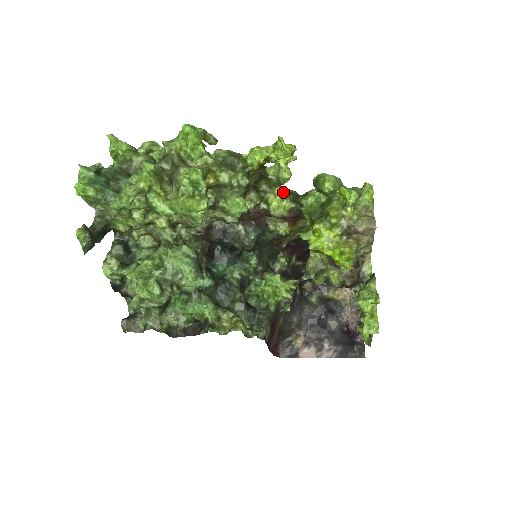
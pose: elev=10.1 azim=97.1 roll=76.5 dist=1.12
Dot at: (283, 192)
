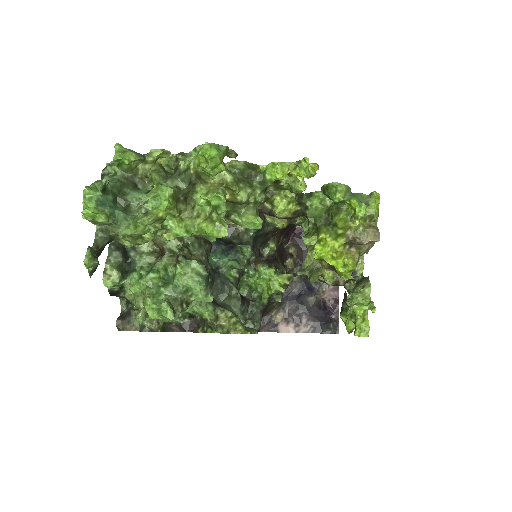
Dot at: (289, 193)
